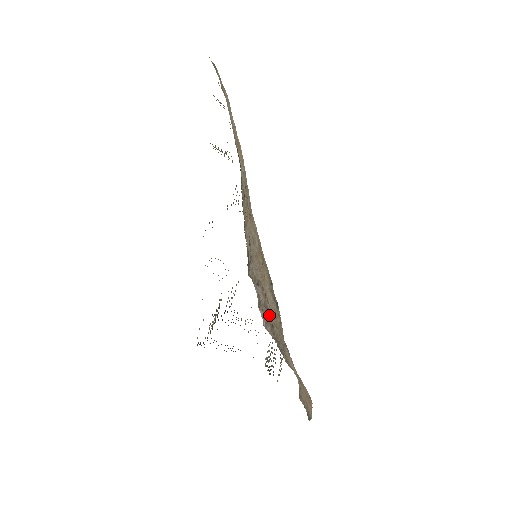
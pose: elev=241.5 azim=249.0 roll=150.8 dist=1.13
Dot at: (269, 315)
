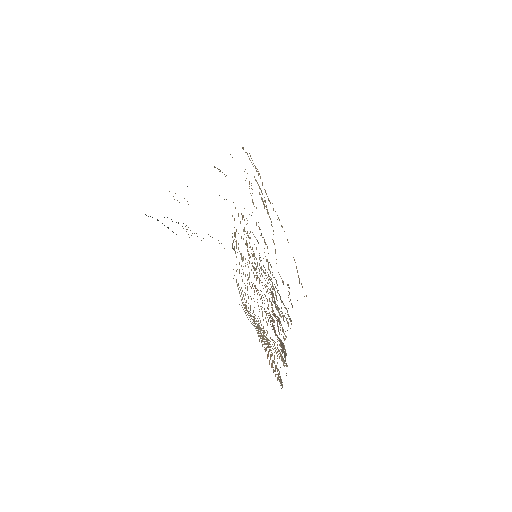
Dot at: (277, 321)
